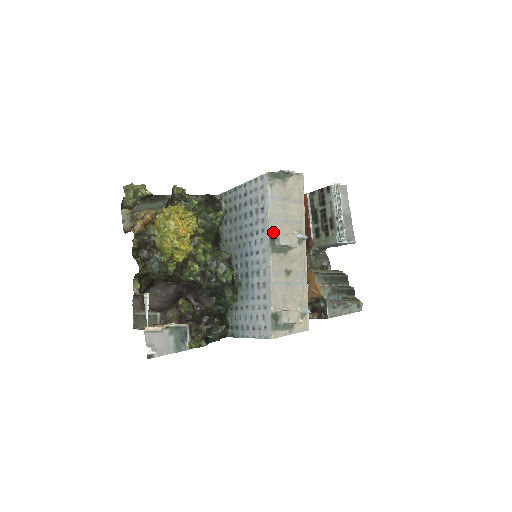
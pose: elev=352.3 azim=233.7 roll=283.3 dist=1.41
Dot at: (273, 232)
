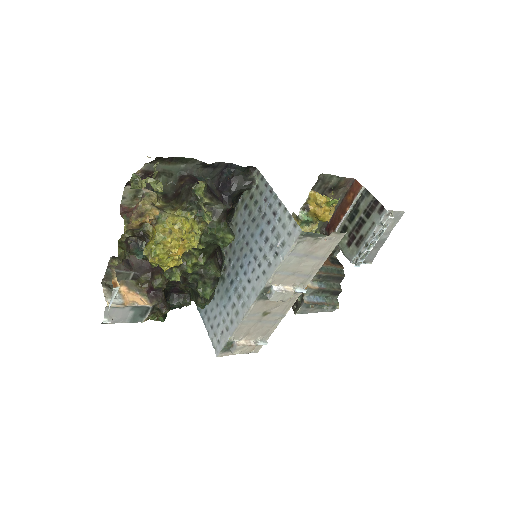
Dot at: (271, 283)
